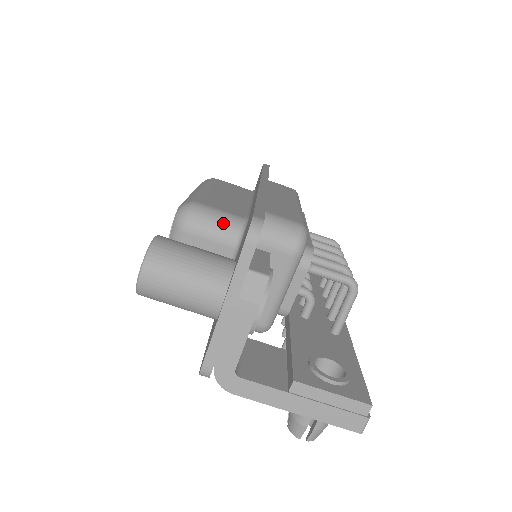
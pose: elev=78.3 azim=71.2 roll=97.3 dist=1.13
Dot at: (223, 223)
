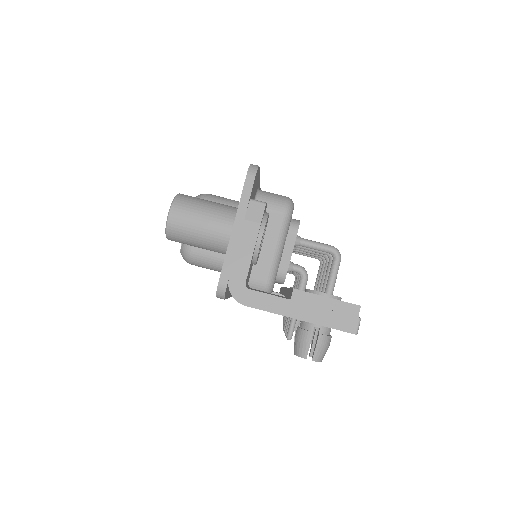
Dot at: (229, 203)
